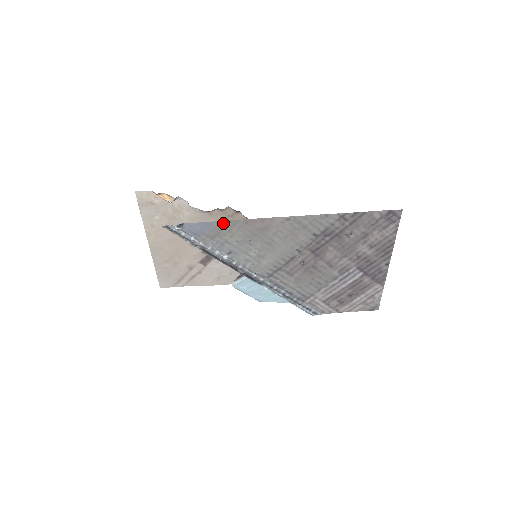
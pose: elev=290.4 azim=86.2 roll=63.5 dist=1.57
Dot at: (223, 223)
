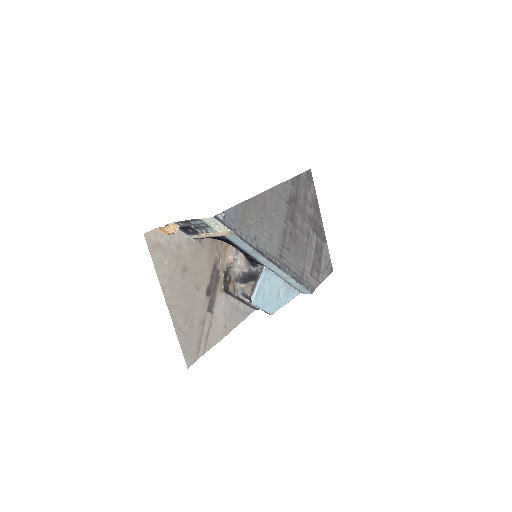
Dot at: (244, 204)
